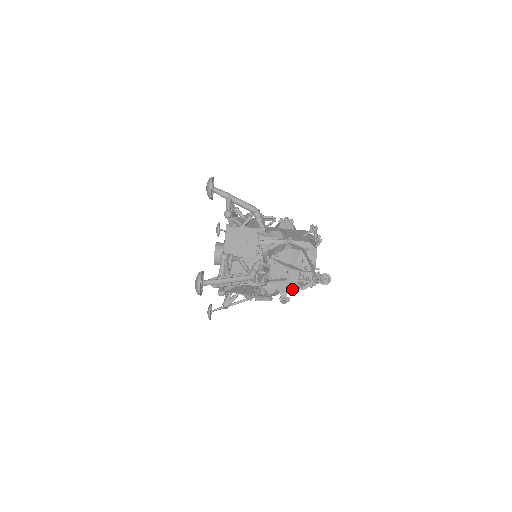
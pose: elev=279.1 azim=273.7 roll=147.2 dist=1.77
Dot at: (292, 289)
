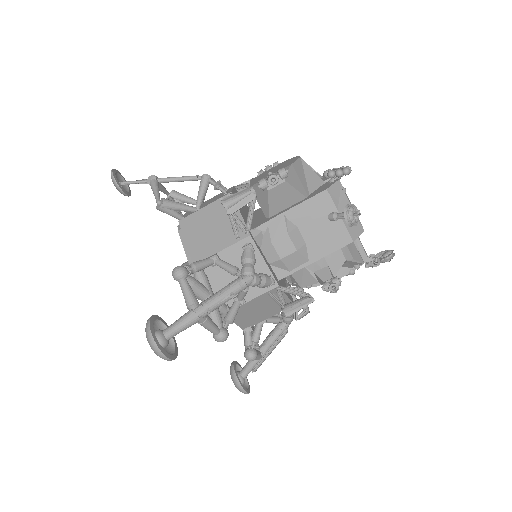
Dot at: occluded
